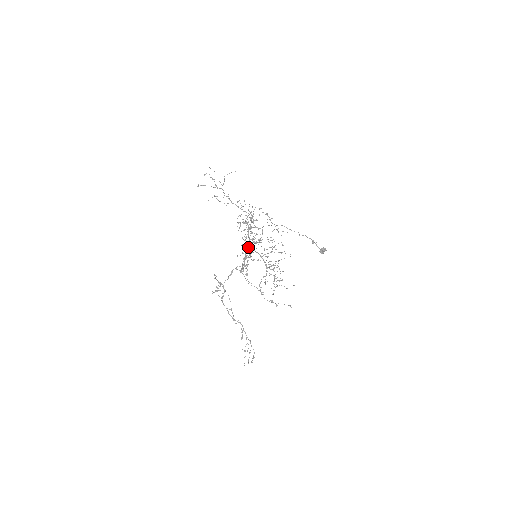
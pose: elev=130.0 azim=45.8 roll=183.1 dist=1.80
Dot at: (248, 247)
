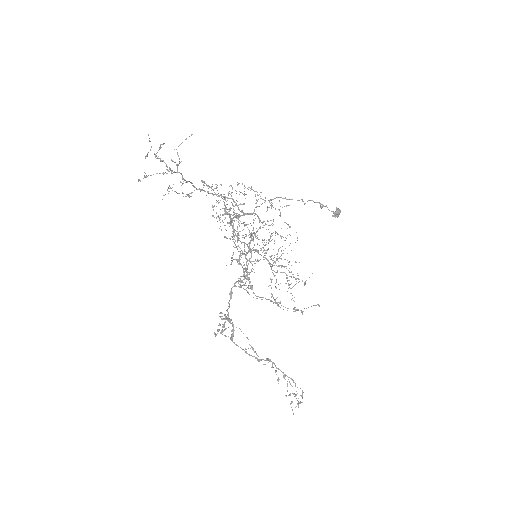
Dot at: occluded
